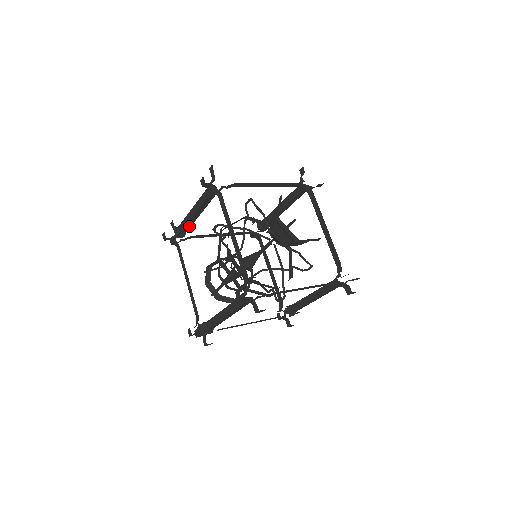
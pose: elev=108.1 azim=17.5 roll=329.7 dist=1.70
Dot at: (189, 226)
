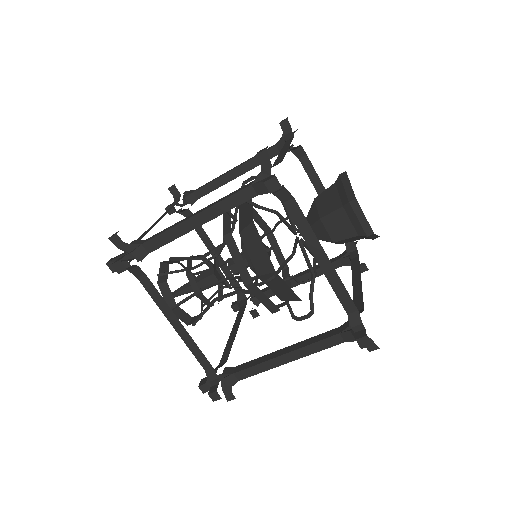
Dot at: (209, 190)
